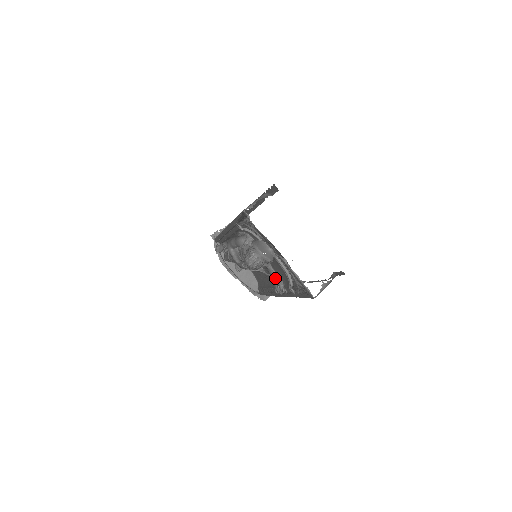
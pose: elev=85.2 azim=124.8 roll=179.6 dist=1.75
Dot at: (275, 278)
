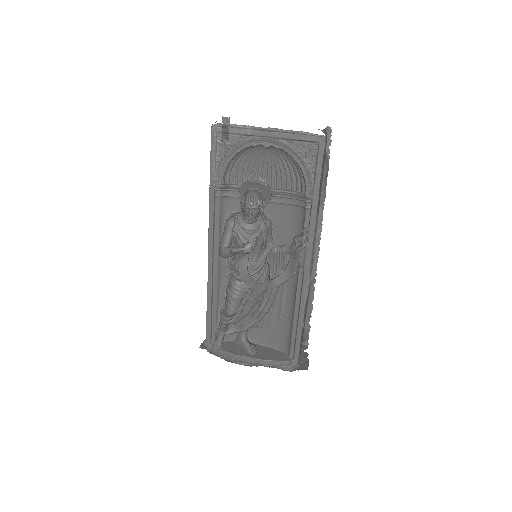
Dot at: (289, 247)
